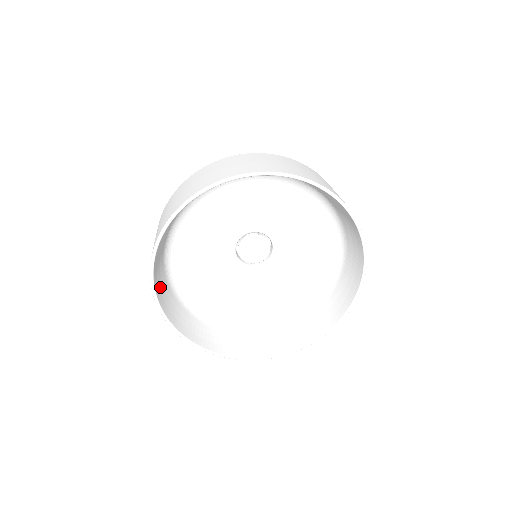
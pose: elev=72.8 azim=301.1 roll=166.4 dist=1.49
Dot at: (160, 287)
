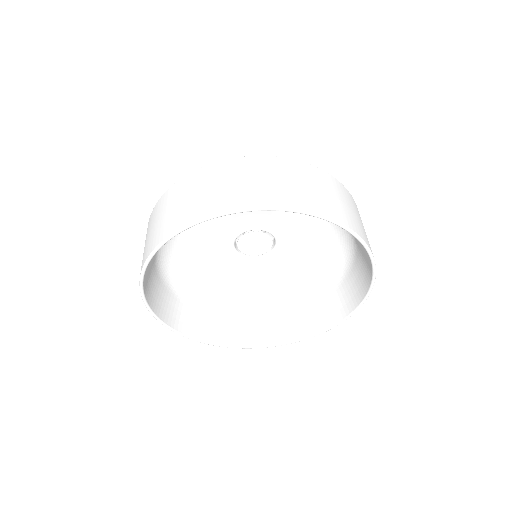
Dot at: occluded
